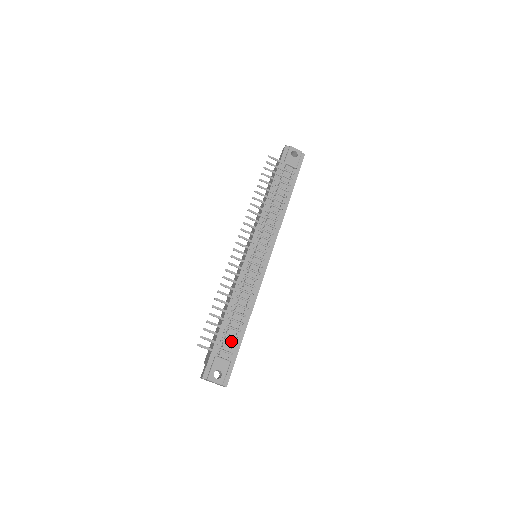
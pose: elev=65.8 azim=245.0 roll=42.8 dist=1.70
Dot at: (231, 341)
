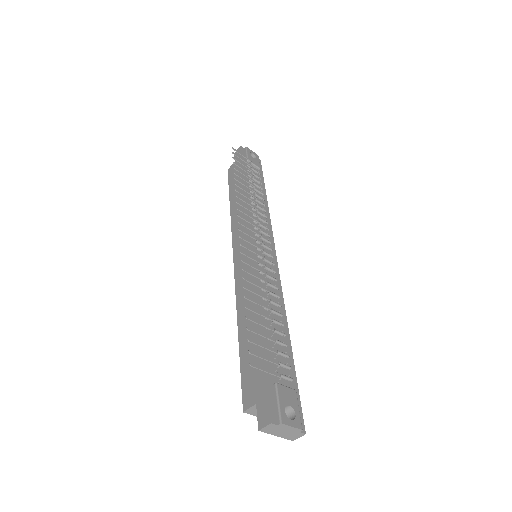
Dot at: (282, 361)
